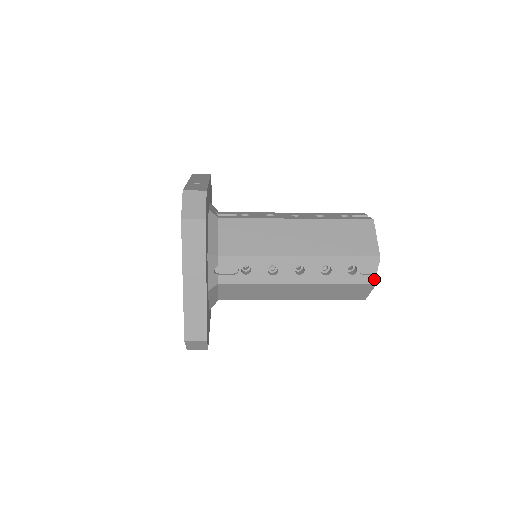
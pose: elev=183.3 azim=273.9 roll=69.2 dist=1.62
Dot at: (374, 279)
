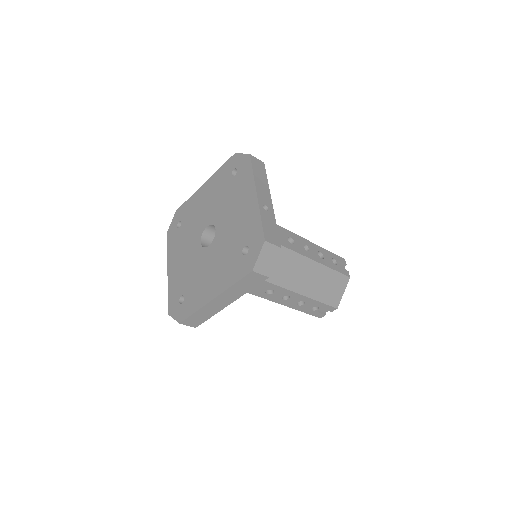
Dot at: (321, 316)
